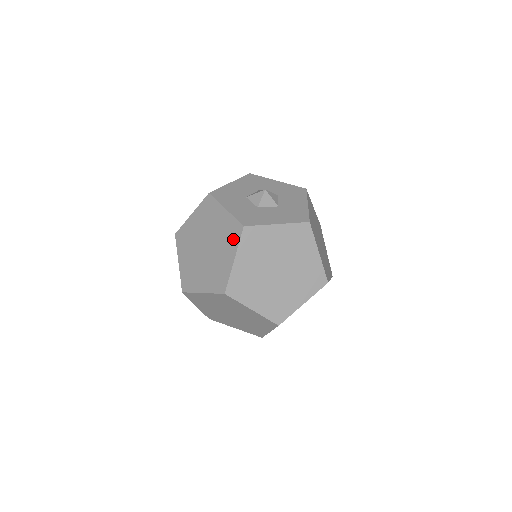
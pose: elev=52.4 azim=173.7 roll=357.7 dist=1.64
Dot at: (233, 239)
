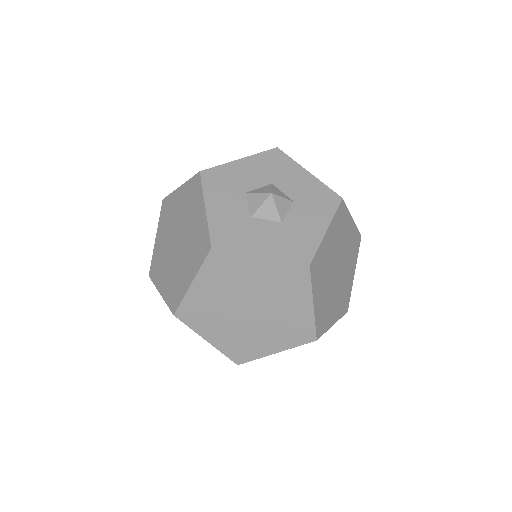
Dot at: (198, 255)
